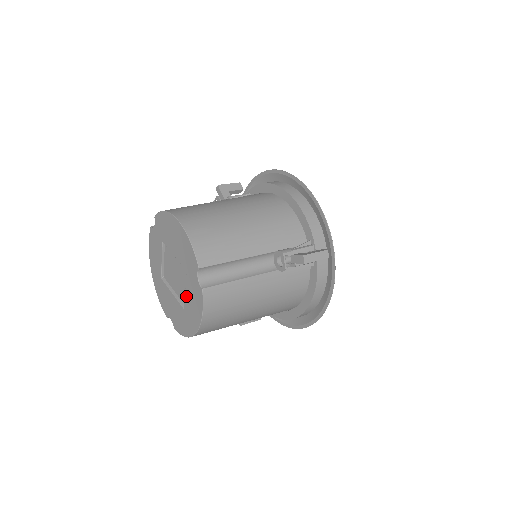
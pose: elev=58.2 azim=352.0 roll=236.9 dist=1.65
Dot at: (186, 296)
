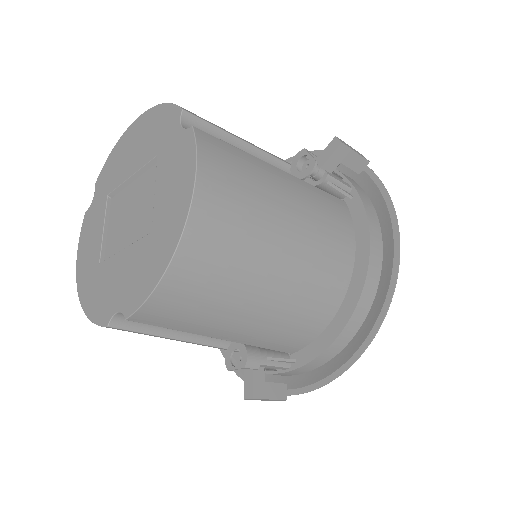
Dot at: (156, 197)
